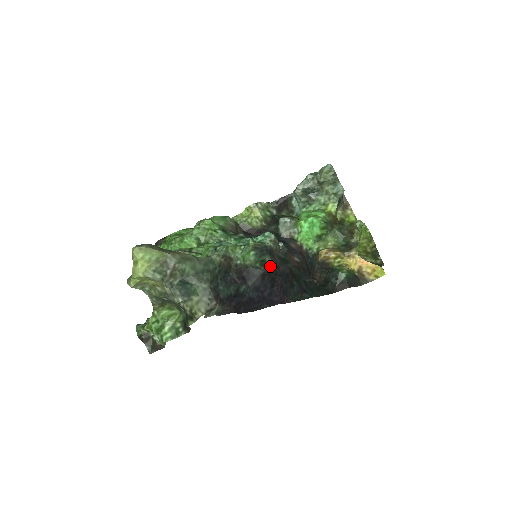
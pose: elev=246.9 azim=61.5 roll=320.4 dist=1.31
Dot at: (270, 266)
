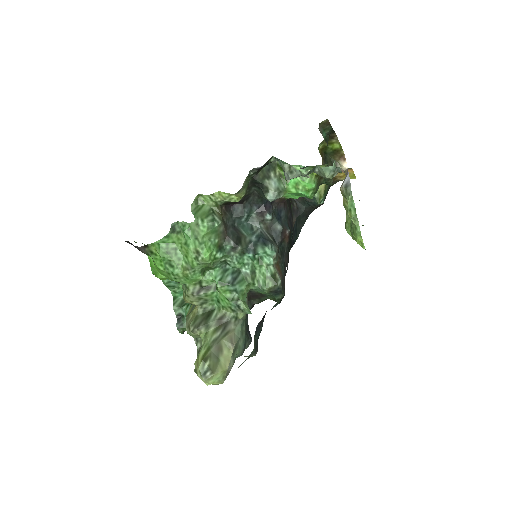
Dot at: occluded
